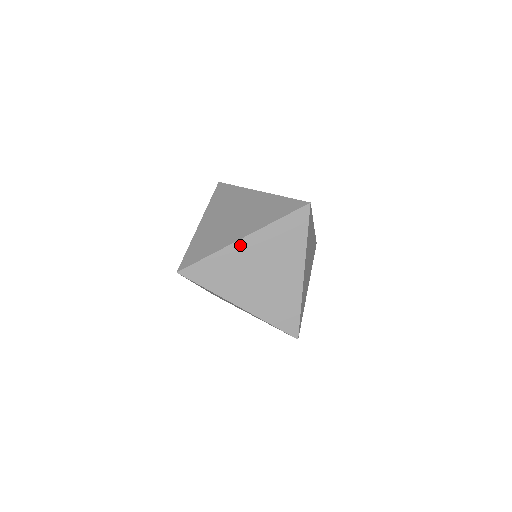
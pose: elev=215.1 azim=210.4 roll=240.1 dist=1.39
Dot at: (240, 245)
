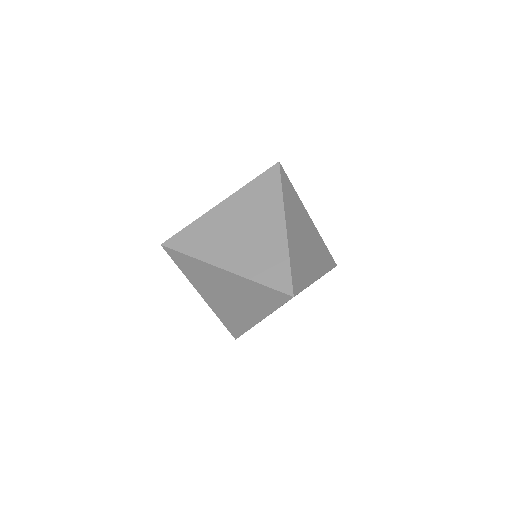
Dot at: (218, 270)
